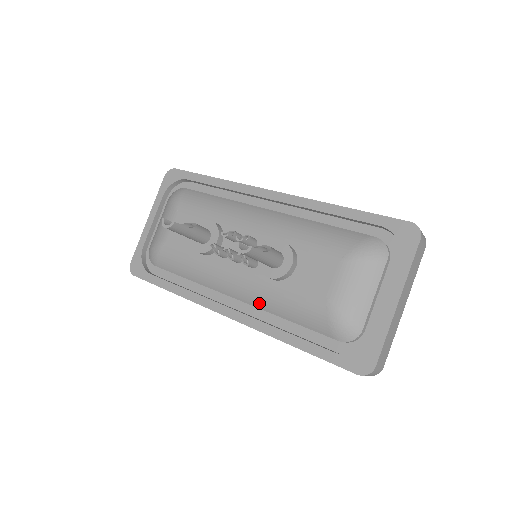
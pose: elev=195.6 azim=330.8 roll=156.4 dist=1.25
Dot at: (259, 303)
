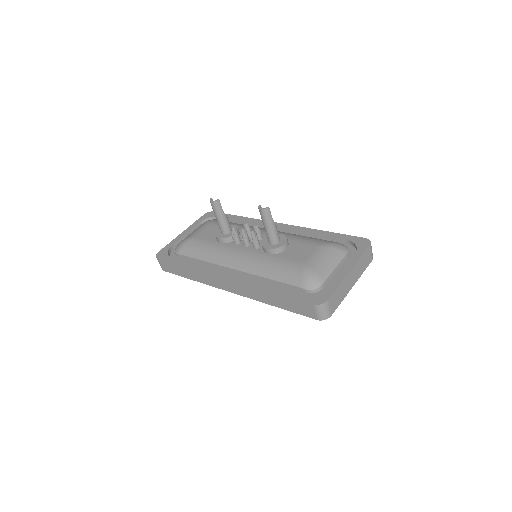
Dot at: (253, 269)
